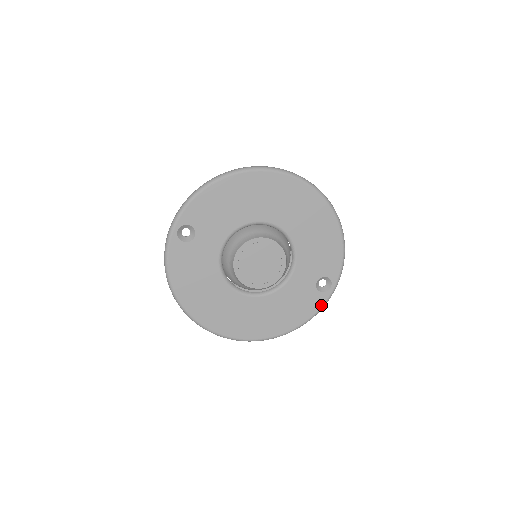
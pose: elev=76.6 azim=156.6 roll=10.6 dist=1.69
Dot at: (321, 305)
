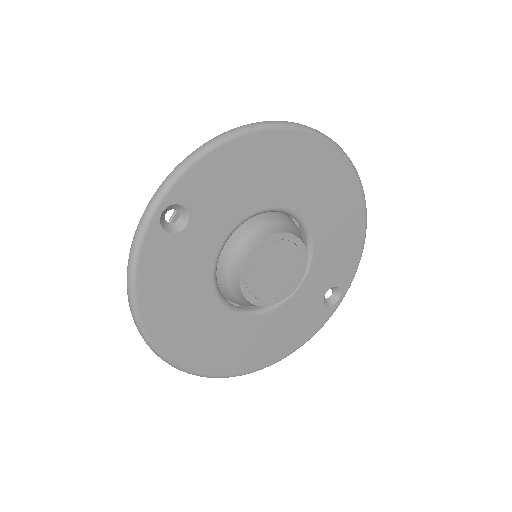
Dot at: (323, 323)
